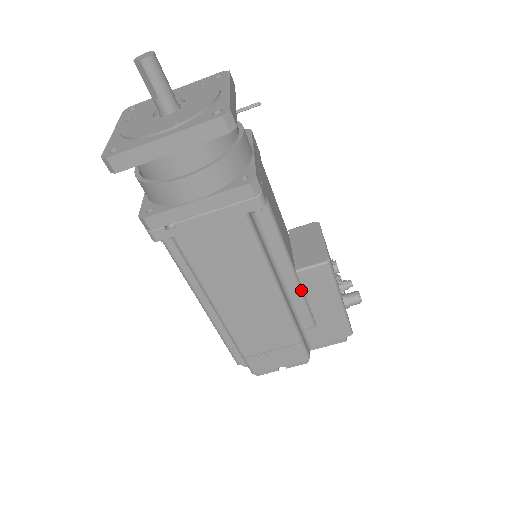
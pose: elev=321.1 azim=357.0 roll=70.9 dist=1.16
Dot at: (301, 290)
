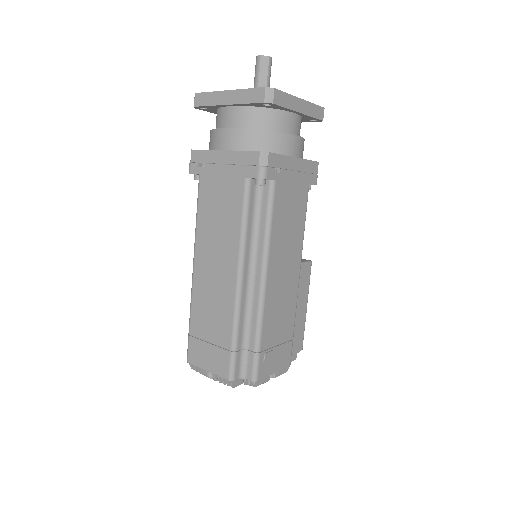
Dot at: occluded
